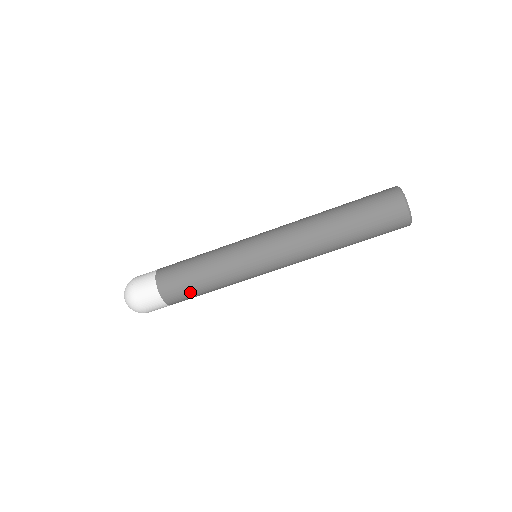
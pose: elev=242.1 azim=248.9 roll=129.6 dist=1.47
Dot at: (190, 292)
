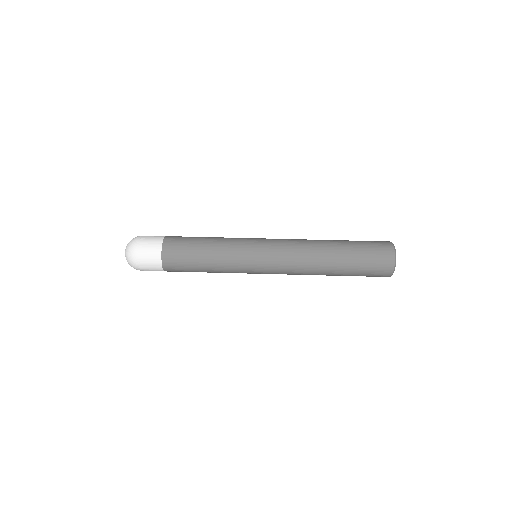
Dot at: (189, 246)
